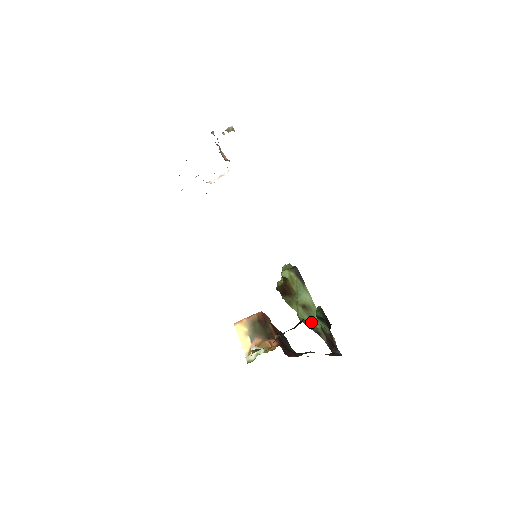
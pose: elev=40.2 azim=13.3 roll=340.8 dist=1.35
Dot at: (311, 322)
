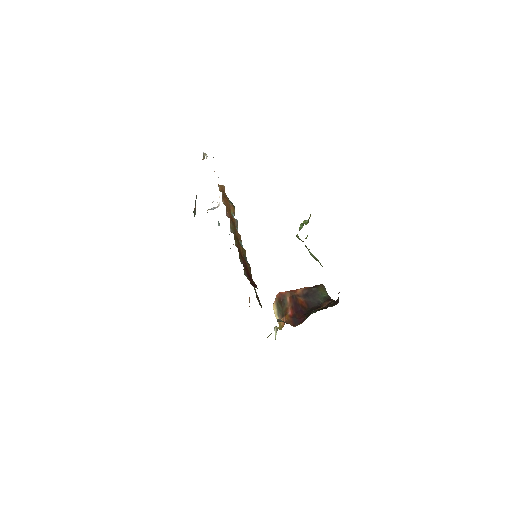
Dot at: occluded
